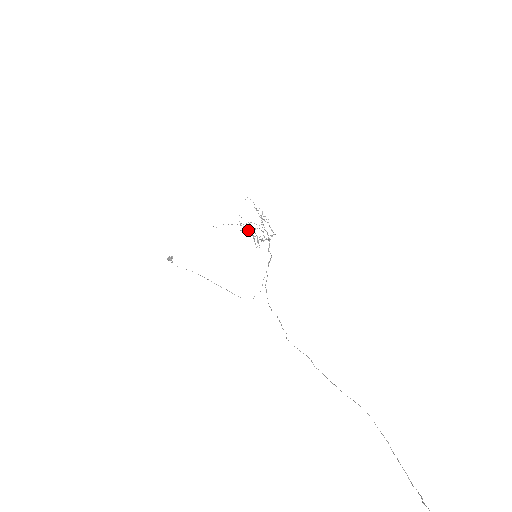
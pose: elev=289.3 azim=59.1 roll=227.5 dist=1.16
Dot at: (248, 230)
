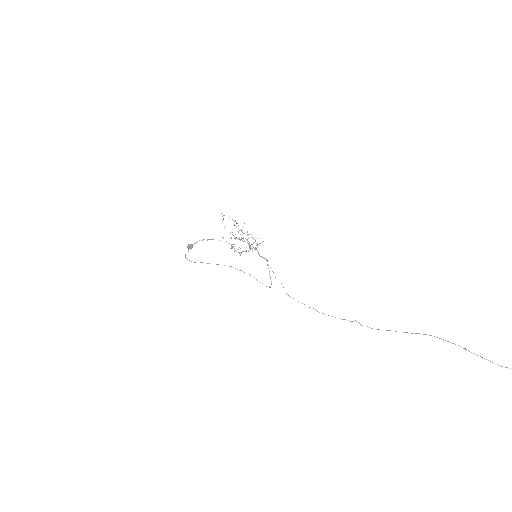
Dot at: occluded
